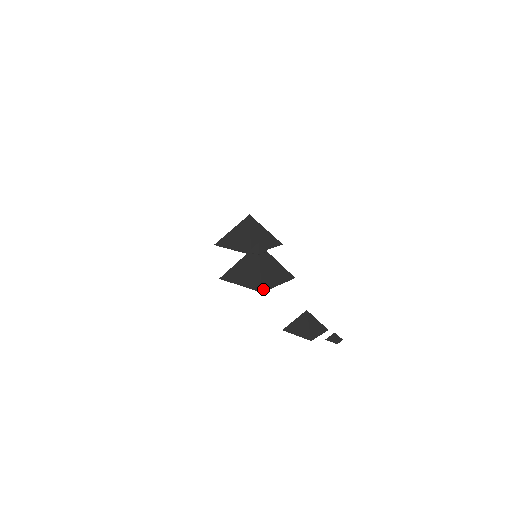
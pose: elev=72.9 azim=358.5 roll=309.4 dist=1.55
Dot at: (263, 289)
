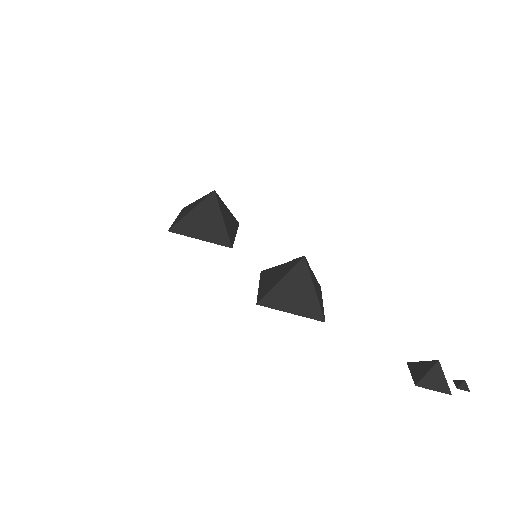
Dot at: (324, 317)
